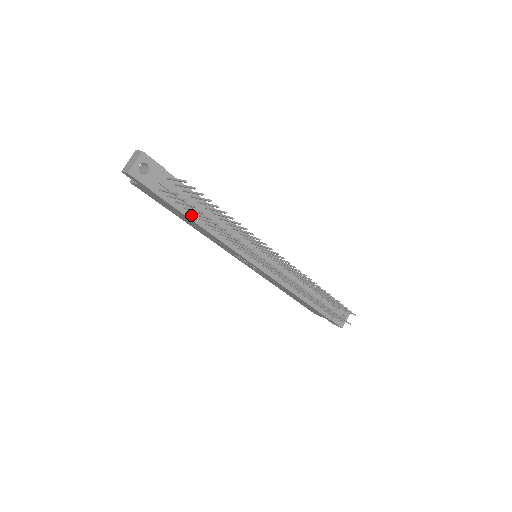
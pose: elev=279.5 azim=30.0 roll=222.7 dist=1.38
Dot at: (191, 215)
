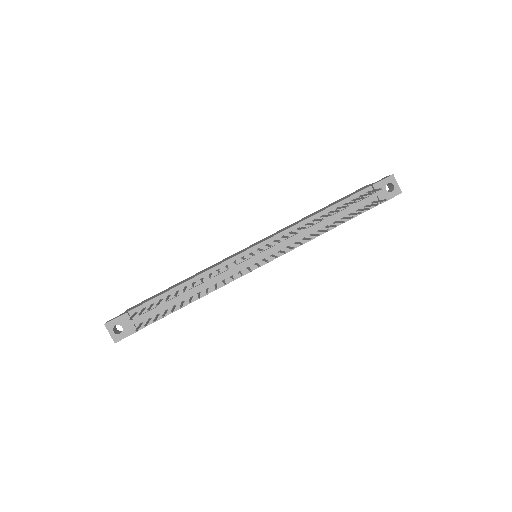
Dot at: (176, 307)
